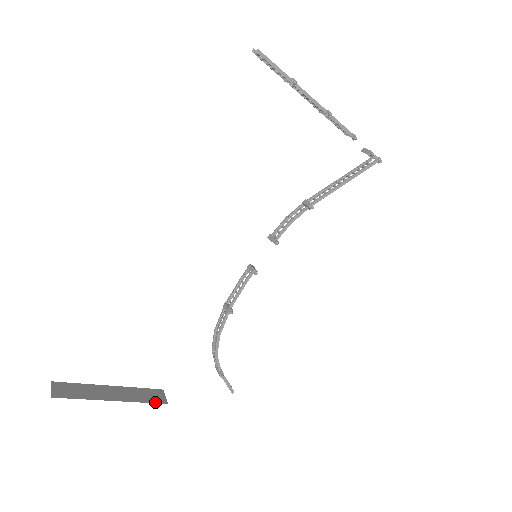
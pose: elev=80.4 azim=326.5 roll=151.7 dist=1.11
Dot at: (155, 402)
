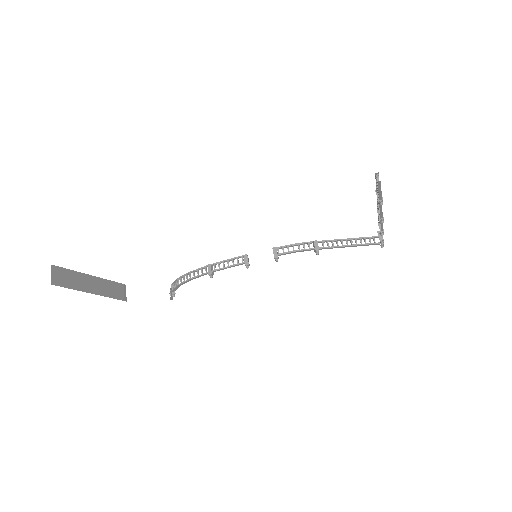
Dot at: (119, 298)
